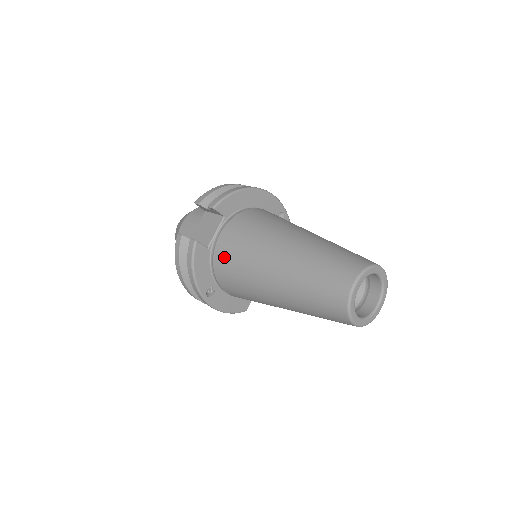
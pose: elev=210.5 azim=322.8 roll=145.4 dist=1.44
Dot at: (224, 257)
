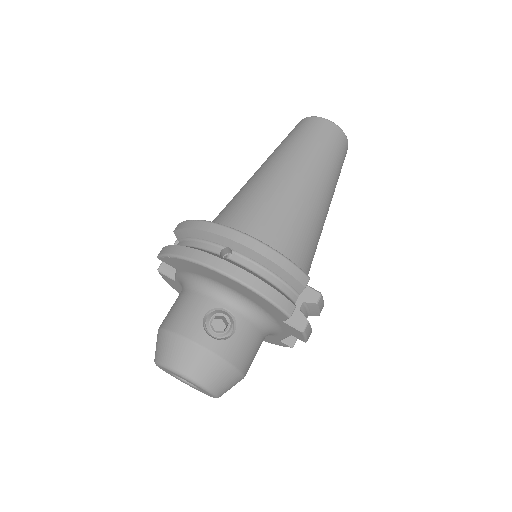
Dot at: (218, 217)
